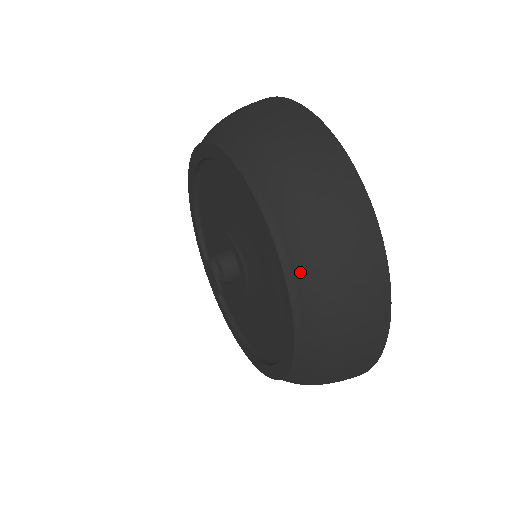
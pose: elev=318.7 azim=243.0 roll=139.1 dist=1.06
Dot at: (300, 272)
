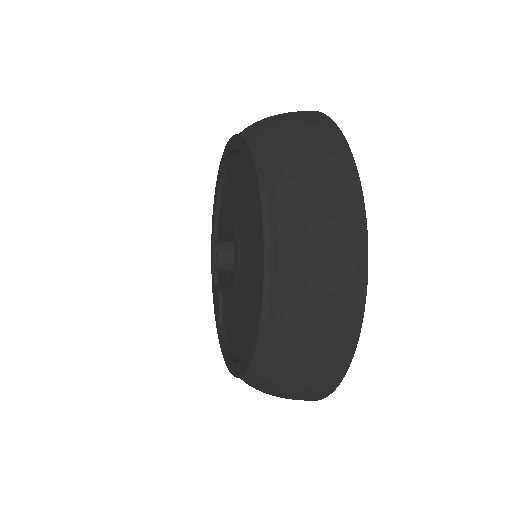
Dot at: (276, 202)
